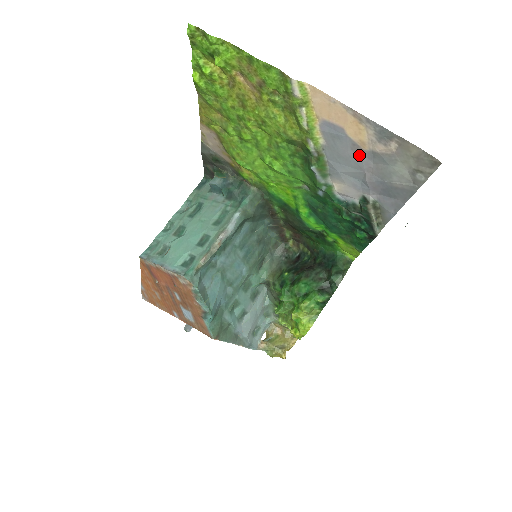
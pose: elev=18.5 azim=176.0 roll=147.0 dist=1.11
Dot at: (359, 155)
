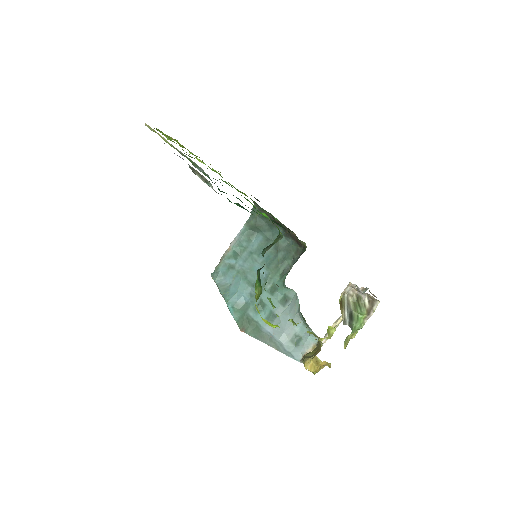
Dot at: occluded
